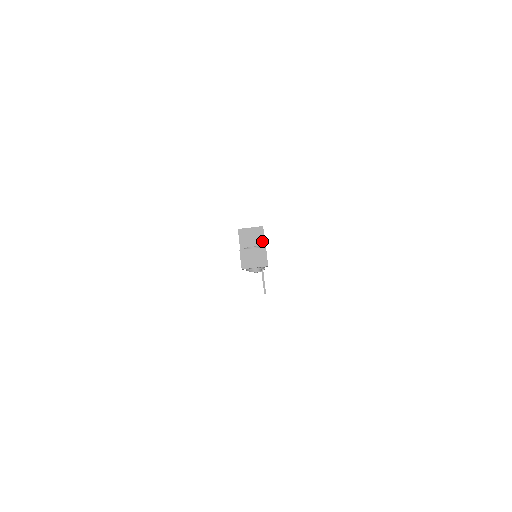
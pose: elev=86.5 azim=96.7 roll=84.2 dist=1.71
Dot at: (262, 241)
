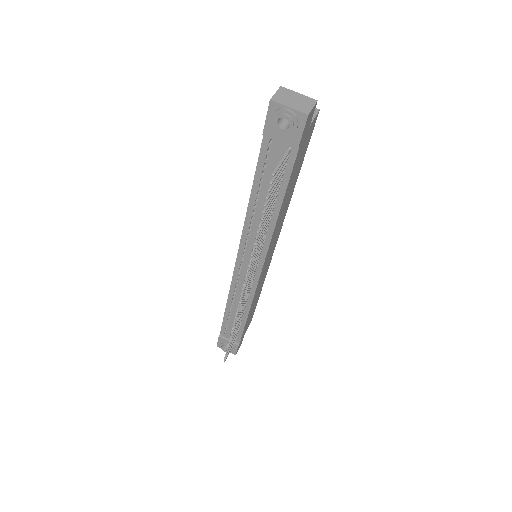
Dot at: occluded
